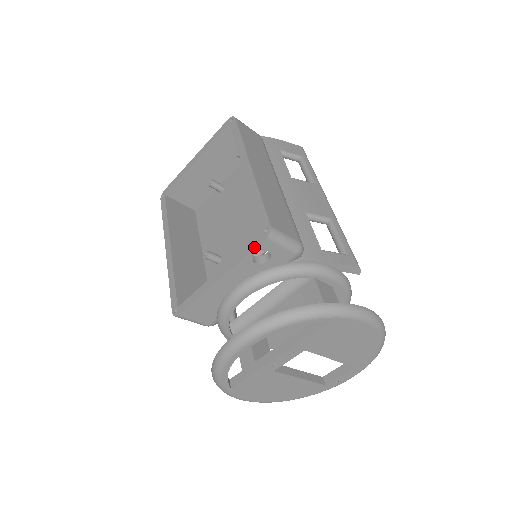
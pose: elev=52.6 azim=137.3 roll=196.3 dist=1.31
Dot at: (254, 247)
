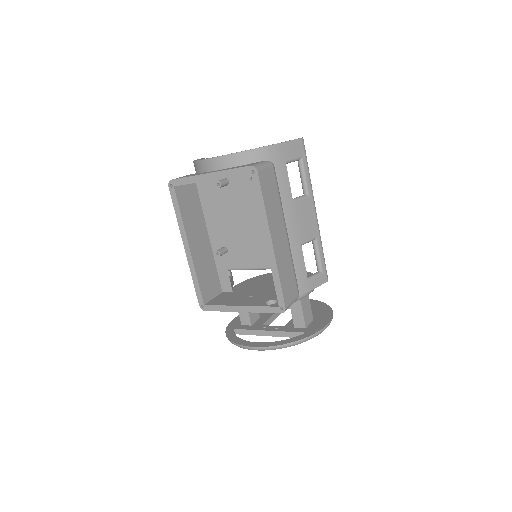
Dot at: (271, 312)
